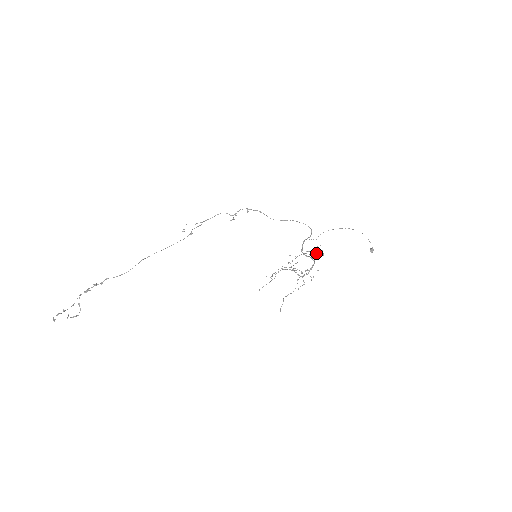
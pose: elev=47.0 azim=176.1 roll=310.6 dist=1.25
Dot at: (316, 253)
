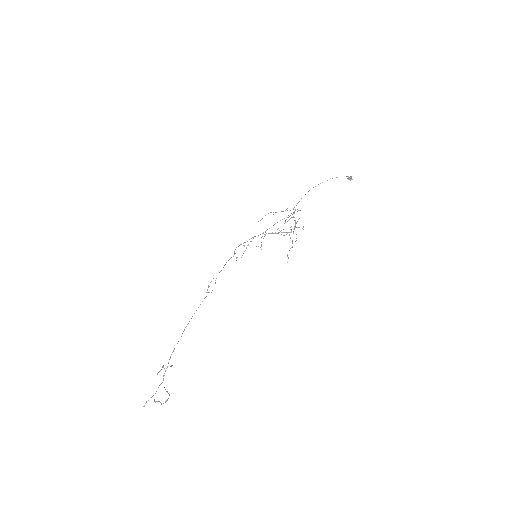
Dot at: occluded
